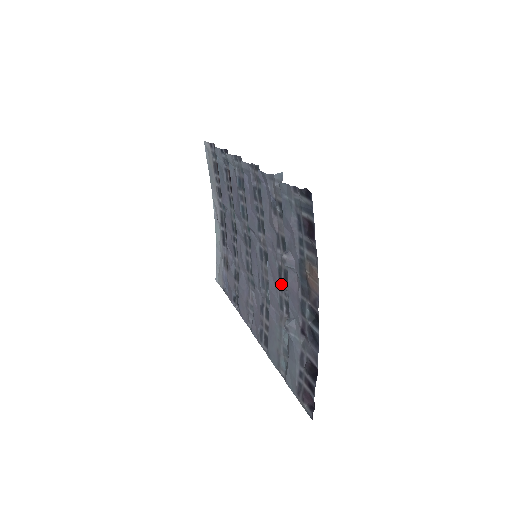
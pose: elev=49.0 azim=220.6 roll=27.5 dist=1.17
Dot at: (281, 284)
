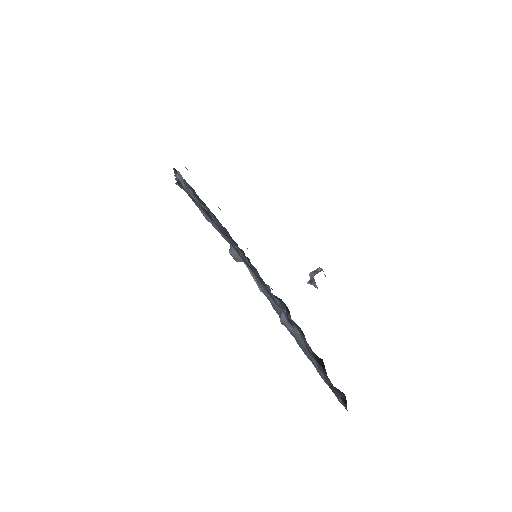
Dot at: occluded
